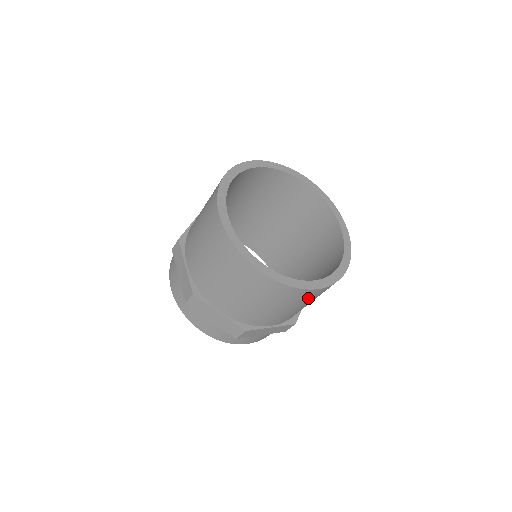
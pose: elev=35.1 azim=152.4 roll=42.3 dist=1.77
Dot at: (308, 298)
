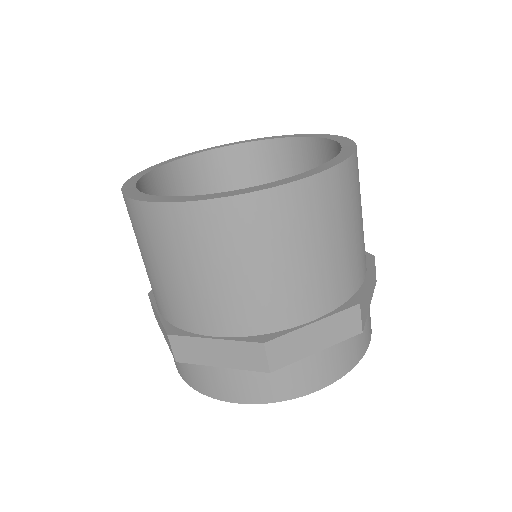
Dot at: (199, 237)
